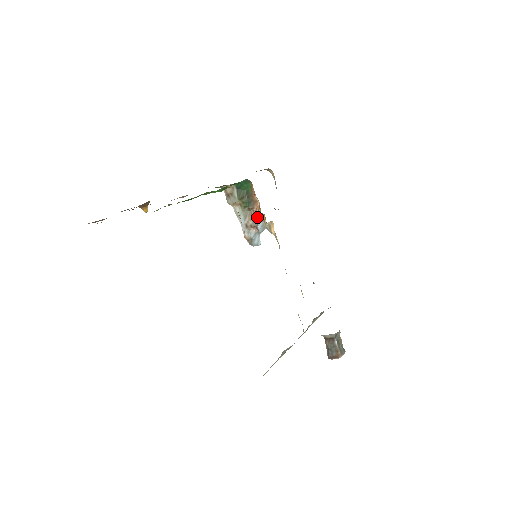
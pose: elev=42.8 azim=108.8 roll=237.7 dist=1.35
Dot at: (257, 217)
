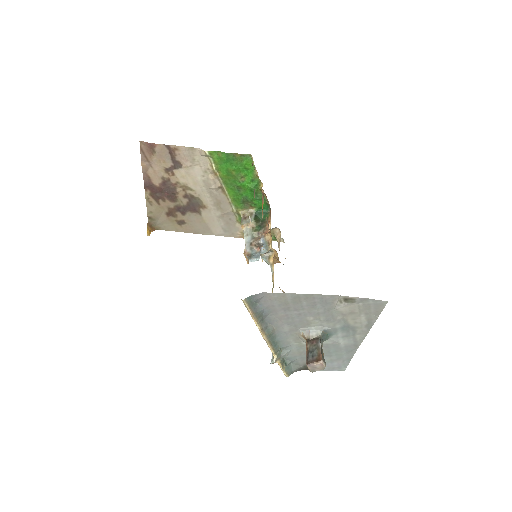
Dot at: (263, 241)
